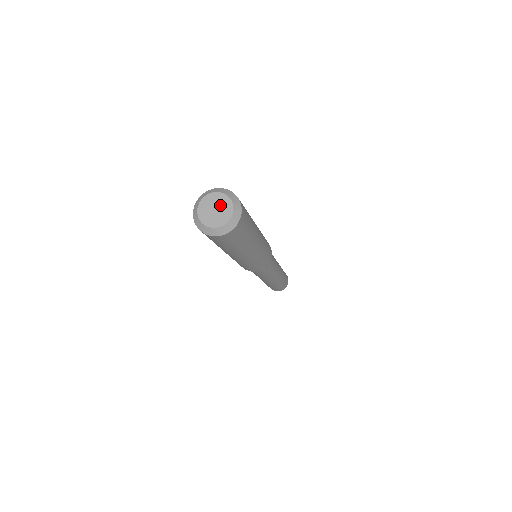
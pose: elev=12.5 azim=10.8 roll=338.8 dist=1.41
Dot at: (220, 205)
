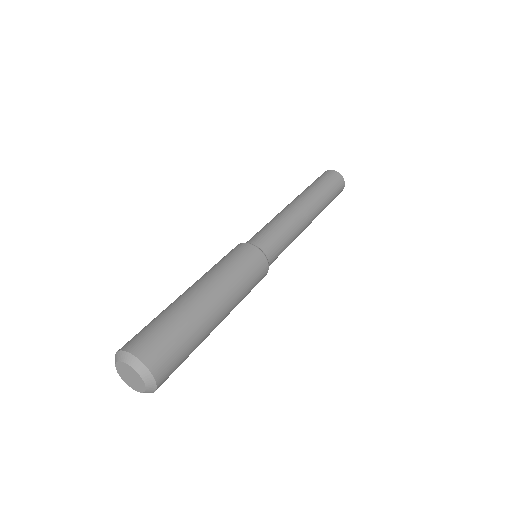
Dot at: (128, 372)
